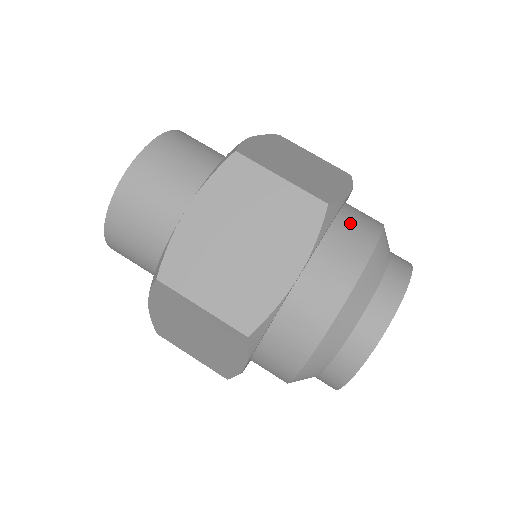
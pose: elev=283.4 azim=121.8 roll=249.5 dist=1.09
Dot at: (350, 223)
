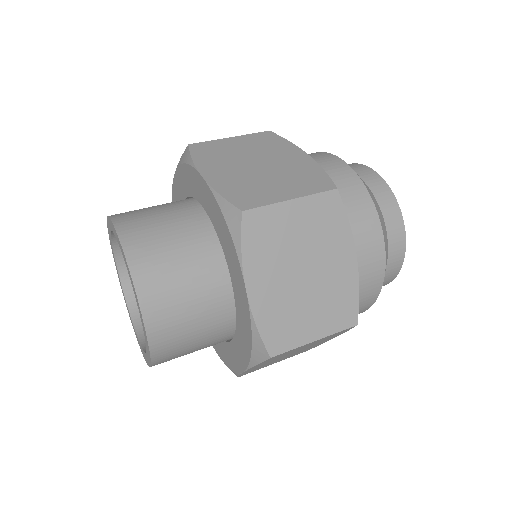
Dot at: occluded
